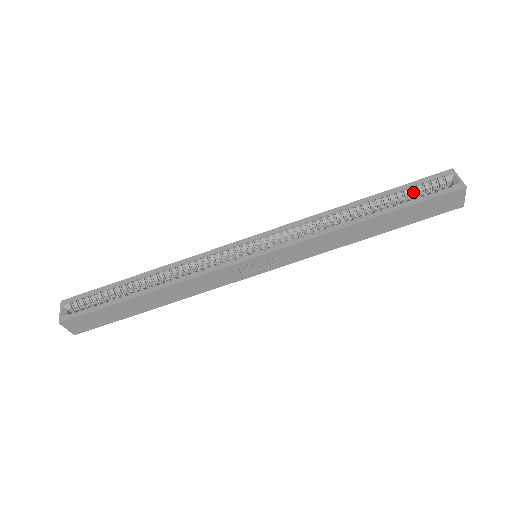
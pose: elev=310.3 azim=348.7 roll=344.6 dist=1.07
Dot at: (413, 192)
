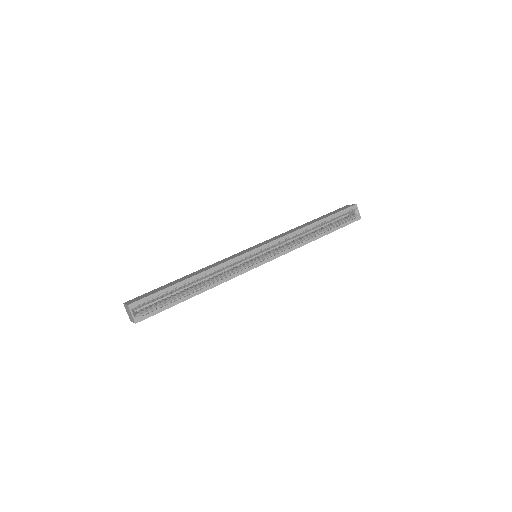
Dot at: occluded
